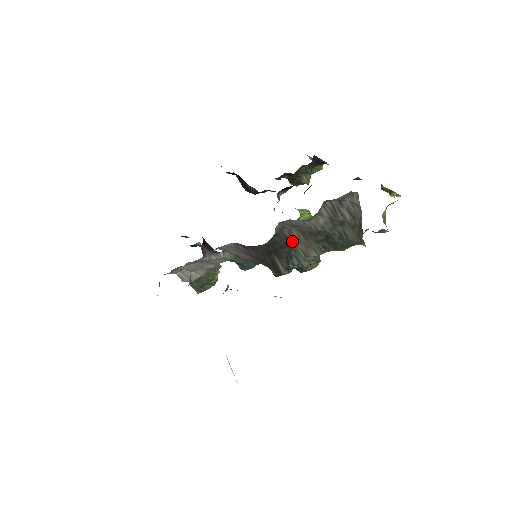
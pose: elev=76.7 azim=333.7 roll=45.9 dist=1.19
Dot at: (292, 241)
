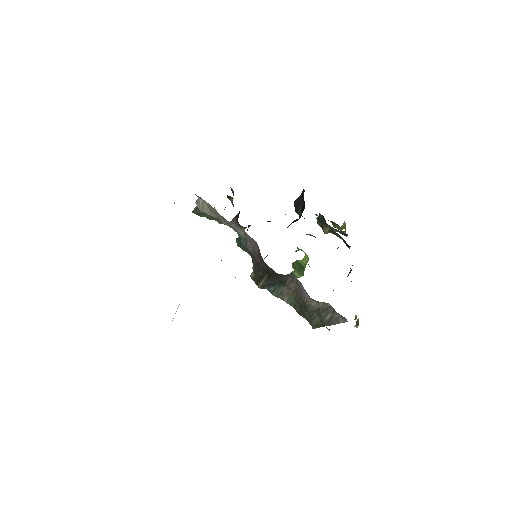
Dot at: (286, 284)
